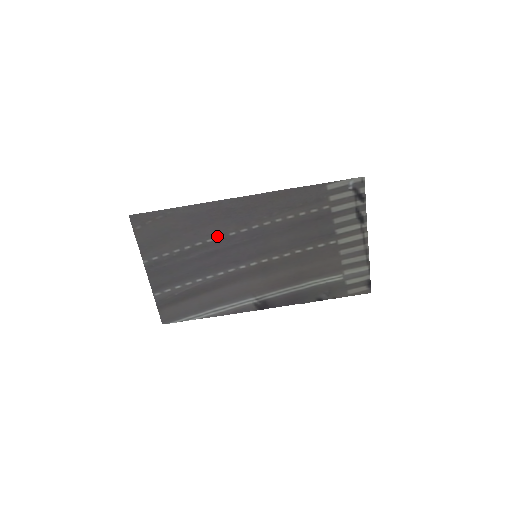
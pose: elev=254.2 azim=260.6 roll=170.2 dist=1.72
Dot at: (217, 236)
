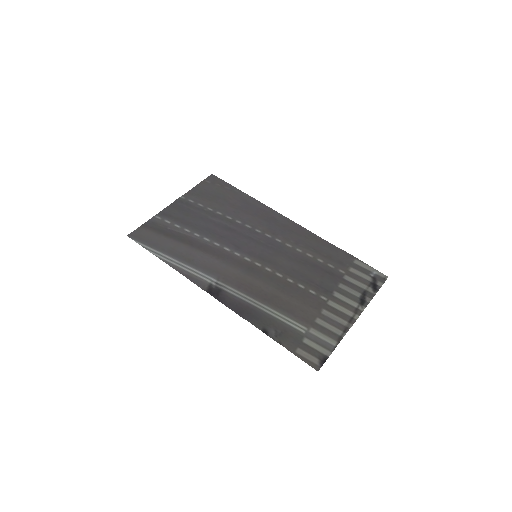
Dot at: (247, 224)
